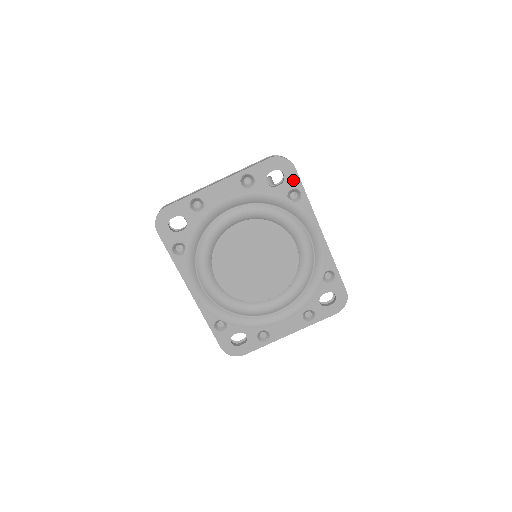
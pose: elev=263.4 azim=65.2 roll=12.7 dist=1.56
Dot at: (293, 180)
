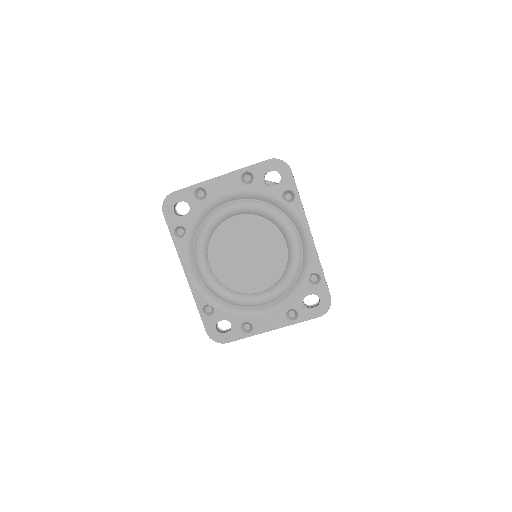
Dot at: (288, 182)
